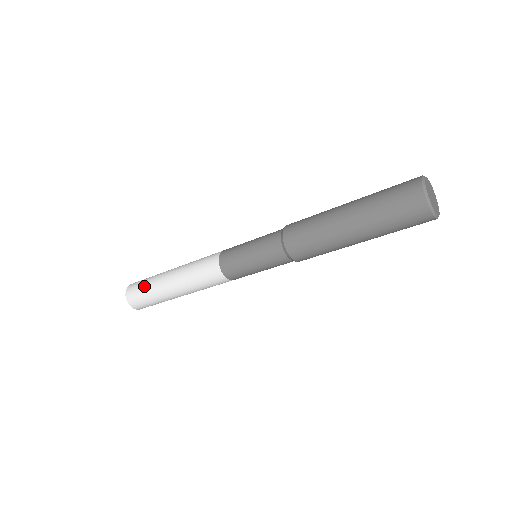
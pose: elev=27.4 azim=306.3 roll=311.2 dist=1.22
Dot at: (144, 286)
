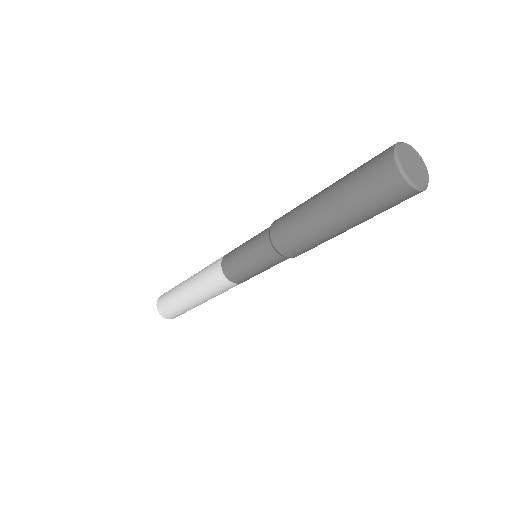
Dot at: (173, 308)
